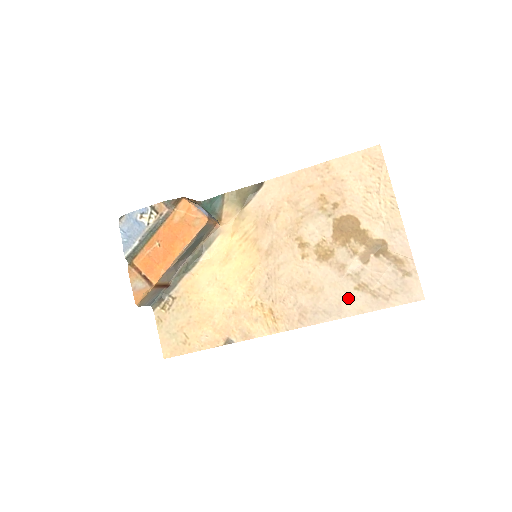
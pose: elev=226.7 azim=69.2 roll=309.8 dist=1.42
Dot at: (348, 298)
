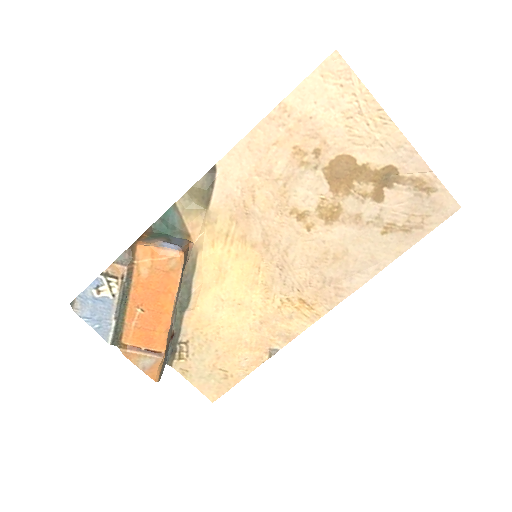
Dot at: (379, 247)
